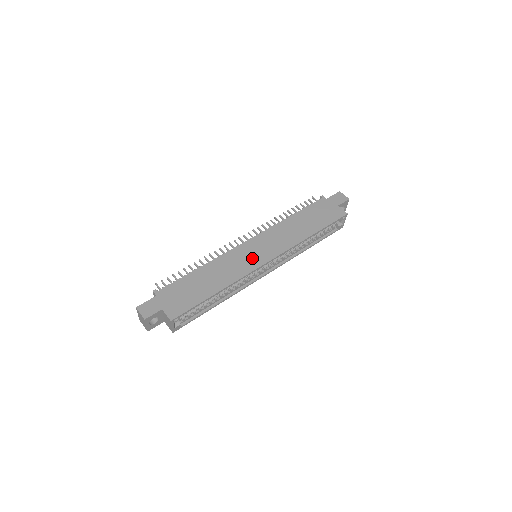
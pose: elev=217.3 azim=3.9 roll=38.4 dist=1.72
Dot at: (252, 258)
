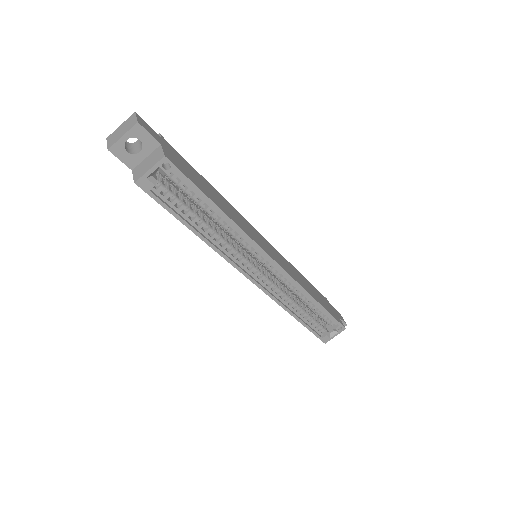
Dot at: (263, 243)
